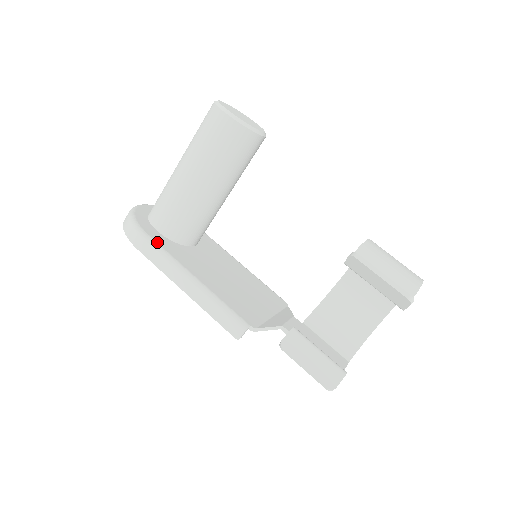
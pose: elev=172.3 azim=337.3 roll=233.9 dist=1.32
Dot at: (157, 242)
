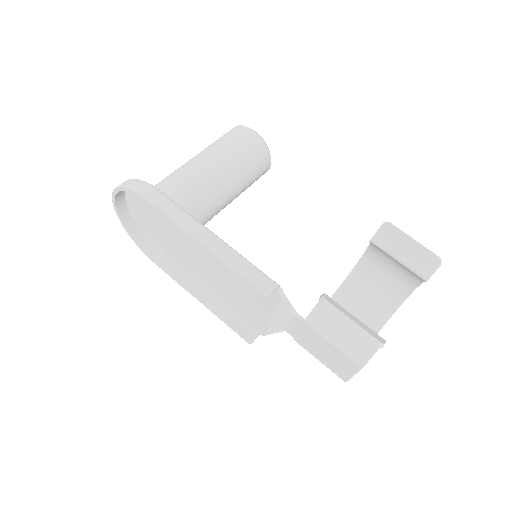
Dot at: (170, 199)
